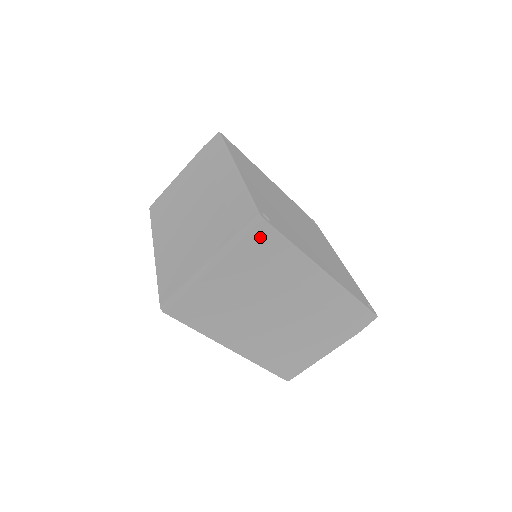
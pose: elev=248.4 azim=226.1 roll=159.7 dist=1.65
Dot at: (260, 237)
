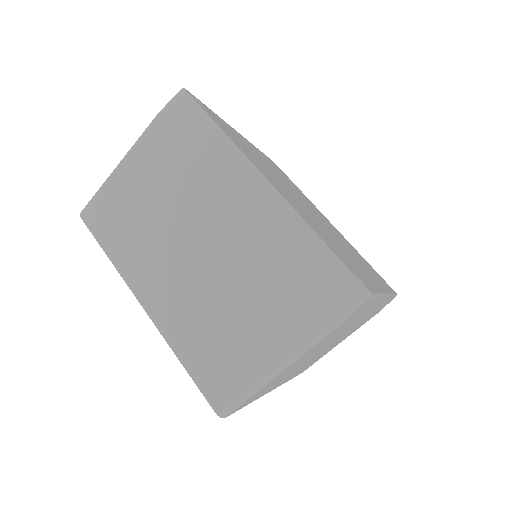
Dot at: (179, 112)
